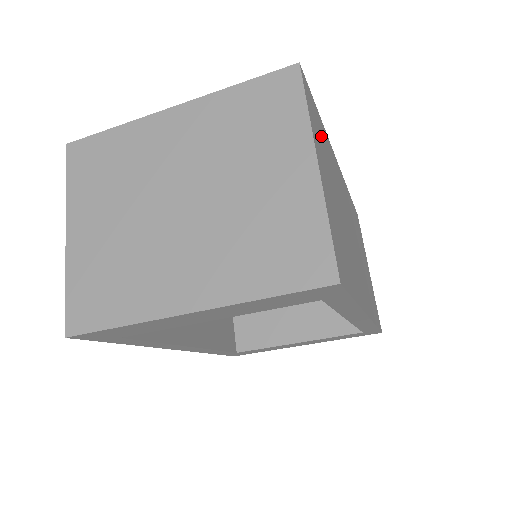
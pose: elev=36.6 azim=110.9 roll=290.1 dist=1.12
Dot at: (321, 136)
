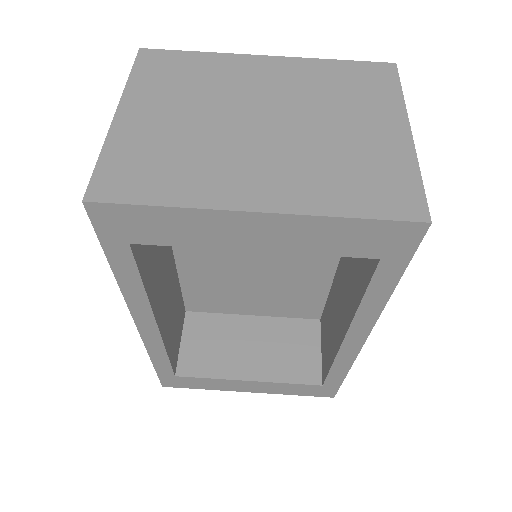
Dot at: occluded
